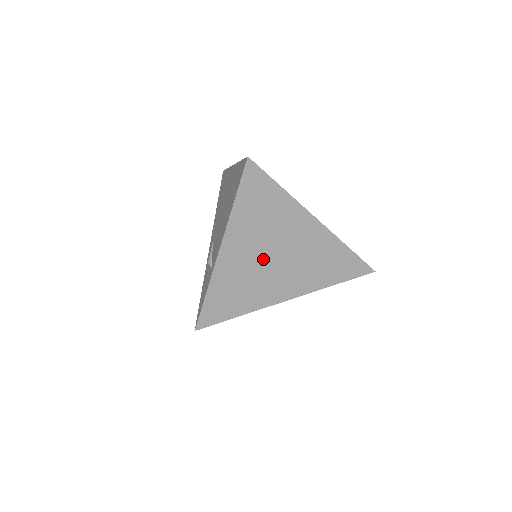
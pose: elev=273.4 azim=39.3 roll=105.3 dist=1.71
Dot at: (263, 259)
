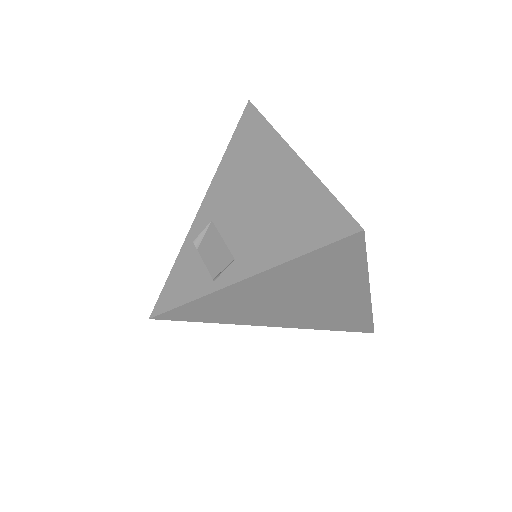
Dot at: (284, 299)
